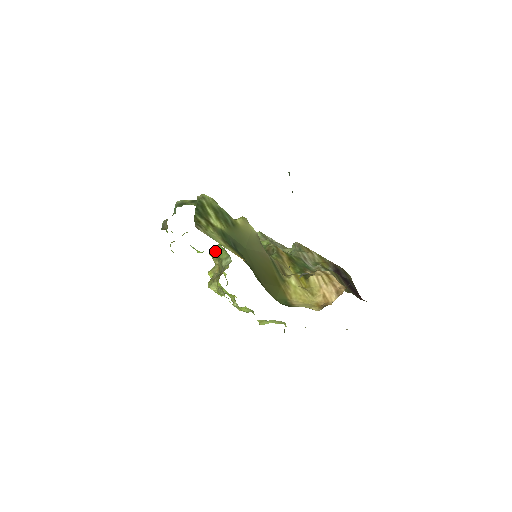
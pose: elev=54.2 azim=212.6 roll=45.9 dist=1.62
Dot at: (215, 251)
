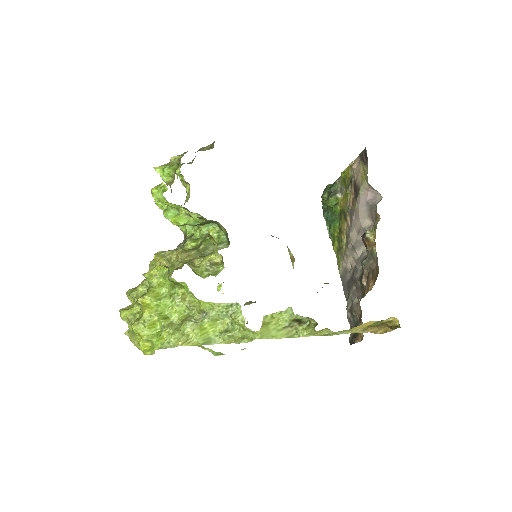
Dot at: (176, 249)
